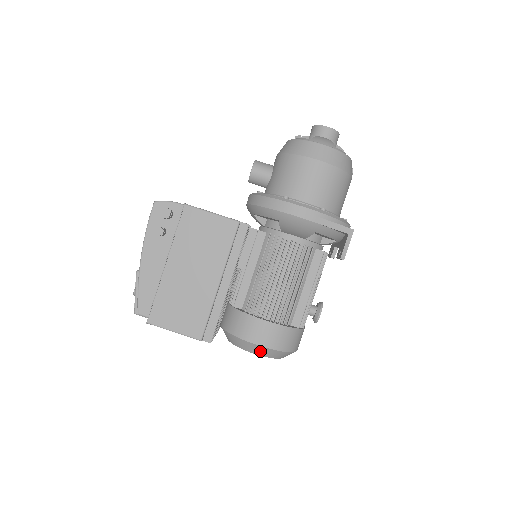
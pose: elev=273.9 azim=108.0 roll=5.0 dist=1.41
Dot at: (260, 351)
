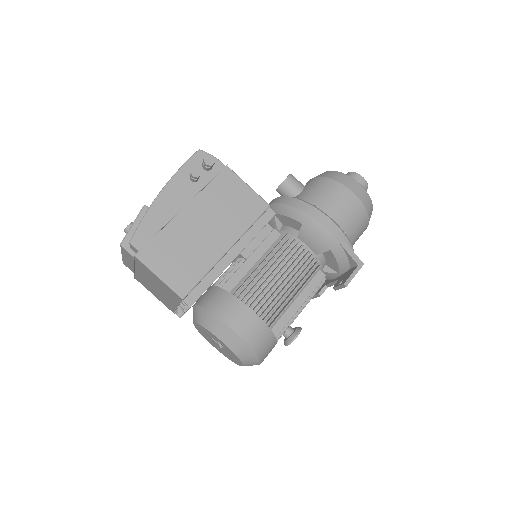
Dot at: (232, 341)
